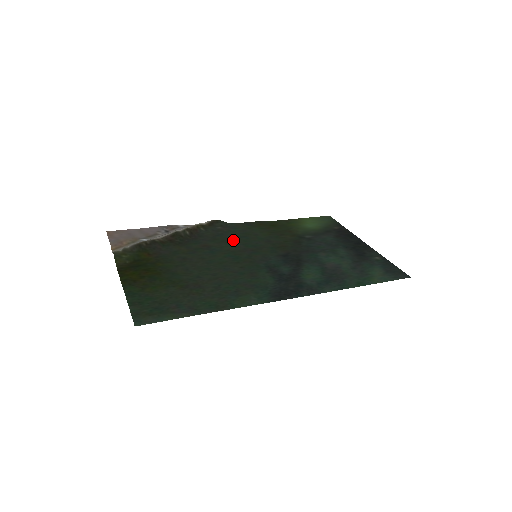
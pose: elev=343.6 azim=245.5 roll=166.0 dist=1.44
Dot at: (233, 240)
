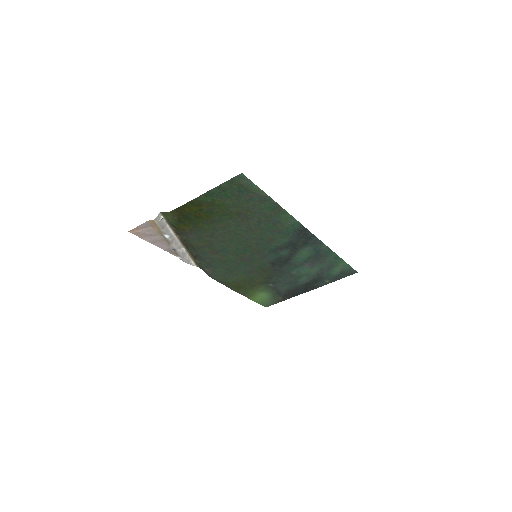
Dot at: (226, 264)
